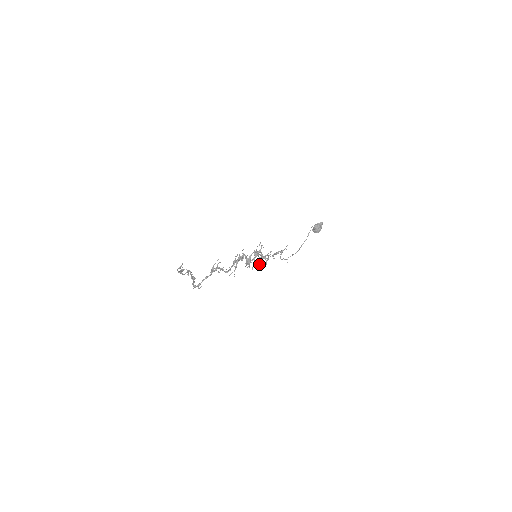
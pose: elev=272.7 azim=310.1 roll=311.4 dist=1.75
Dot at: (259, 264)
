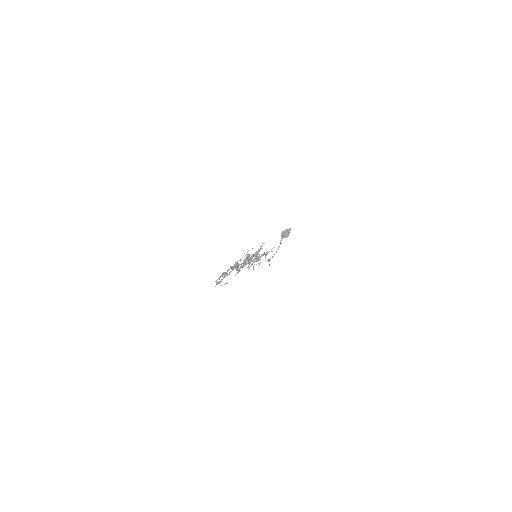
Dot at: (256, 264)
